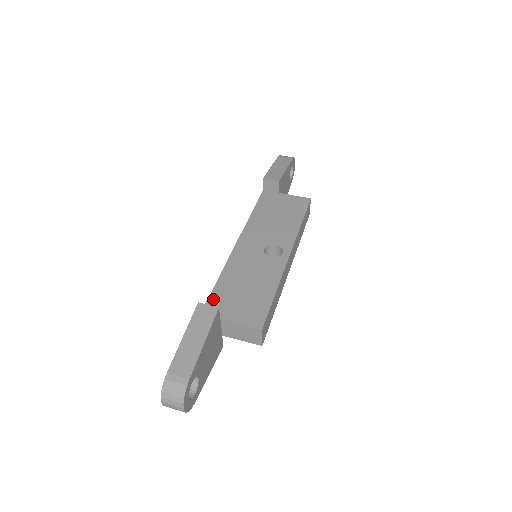
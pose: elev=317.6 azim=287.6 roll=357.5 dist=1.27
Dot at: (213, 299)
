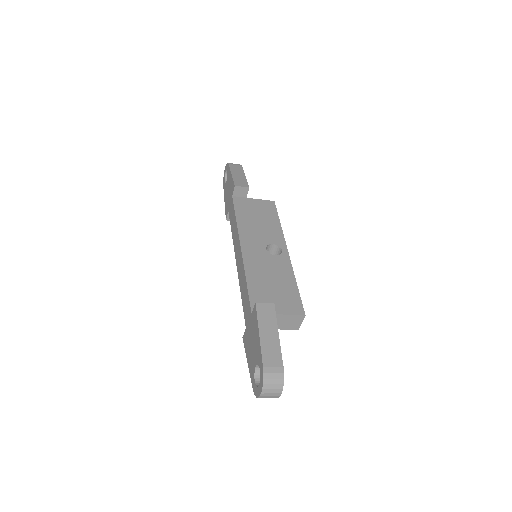
Dot at: (254, 298)
